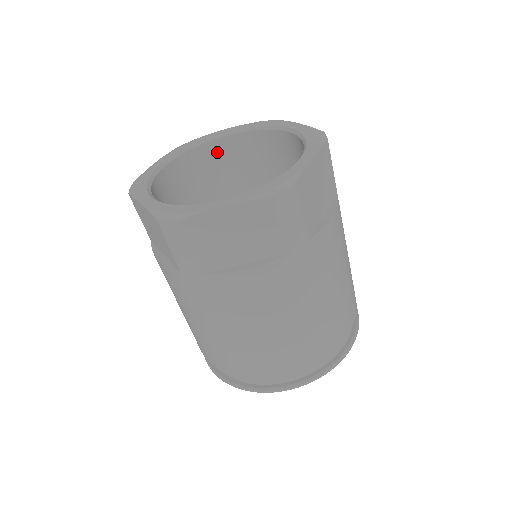
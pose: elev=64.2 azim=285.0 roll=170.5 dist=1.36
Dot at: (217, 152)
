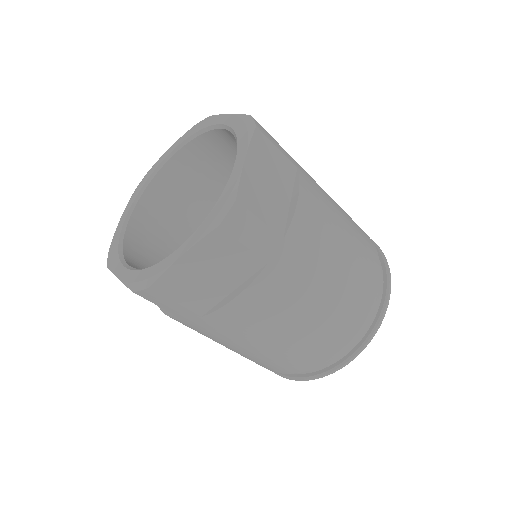
Dot at: (171, 176)
